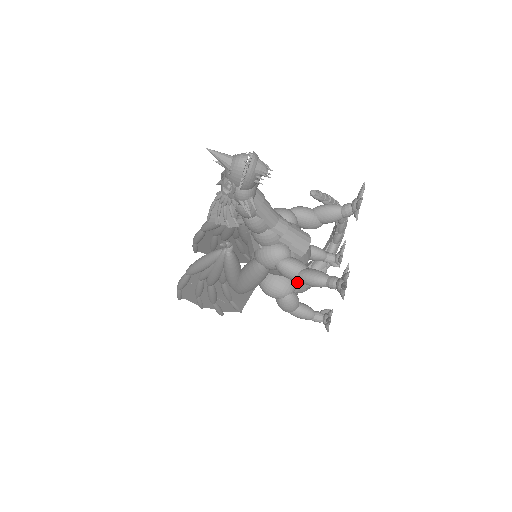
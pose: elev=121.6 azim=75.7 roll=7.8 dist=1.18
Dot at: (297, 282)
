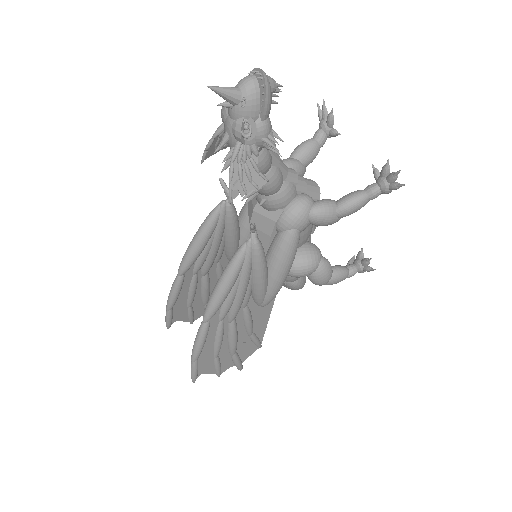
Dot at: occluded
